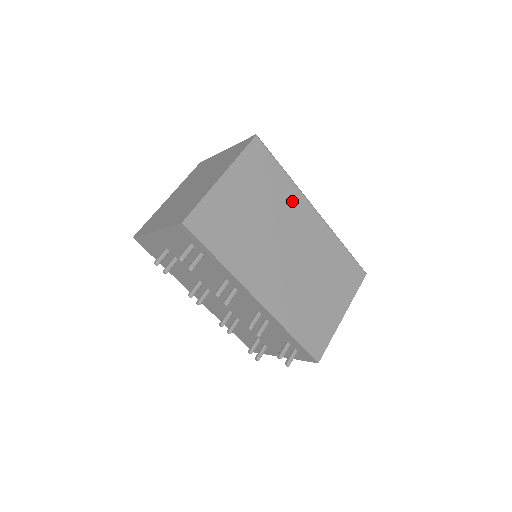
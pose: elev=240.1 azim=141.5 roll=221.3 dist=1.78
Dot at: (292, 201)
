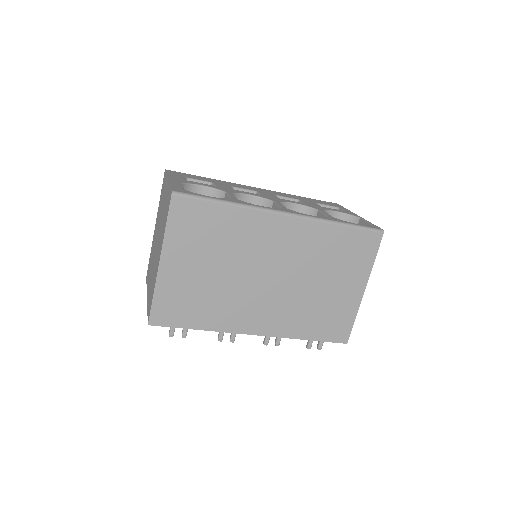
Dot at: (250, 227)
